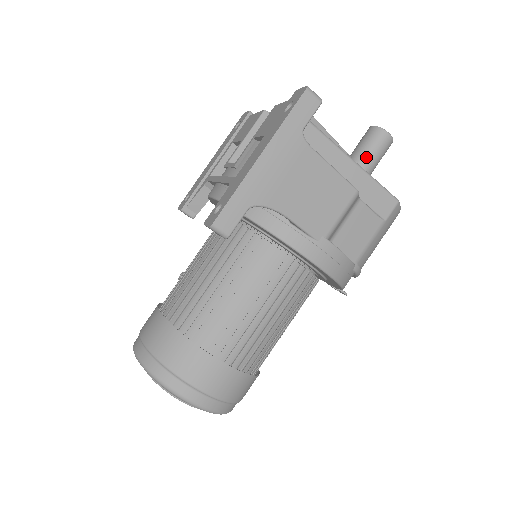
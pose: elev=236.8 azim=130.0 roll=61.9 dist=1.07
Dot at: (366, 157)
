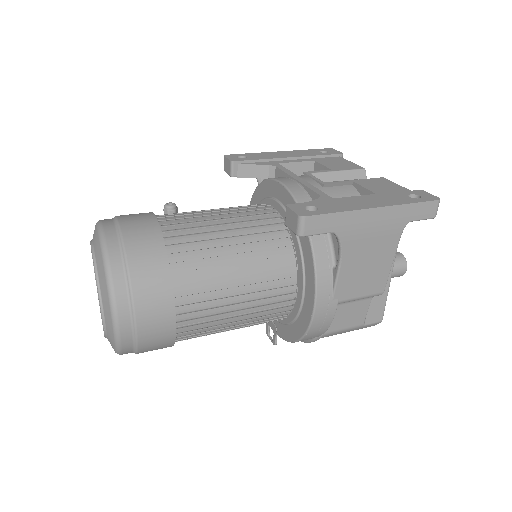
Dot at: occluded
